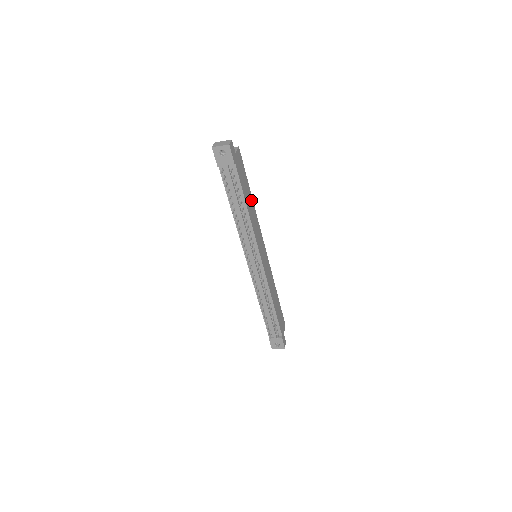
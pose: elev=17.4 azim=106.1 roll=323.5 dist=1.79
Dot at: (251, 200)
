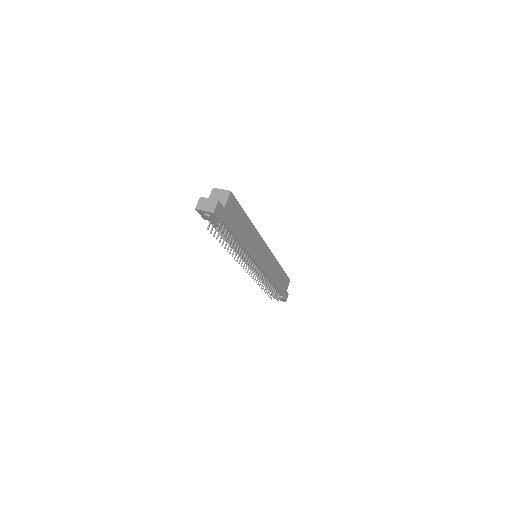
Dot at: (248, 225)
